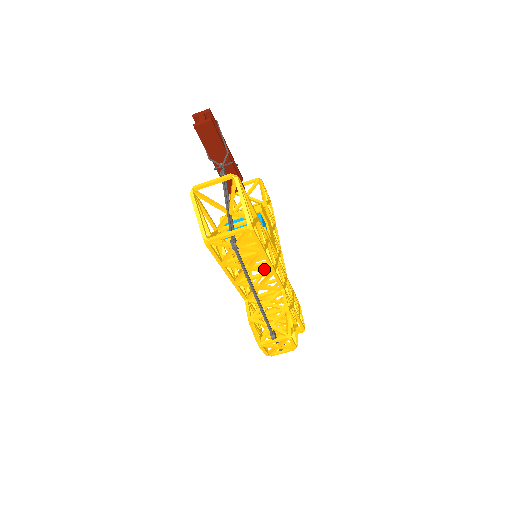
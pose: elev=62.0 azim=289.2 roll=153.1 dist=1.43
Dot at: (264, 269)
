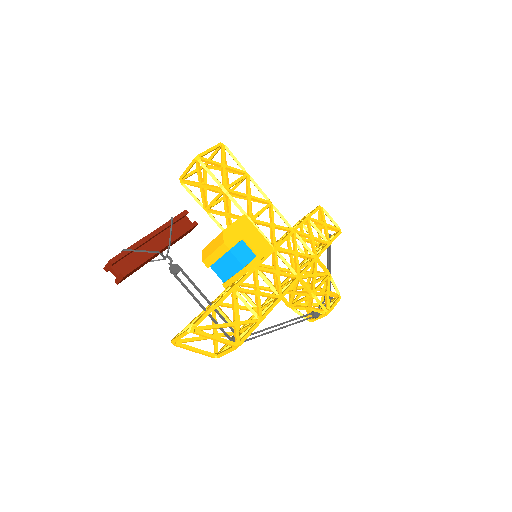
Dot at: occluded
